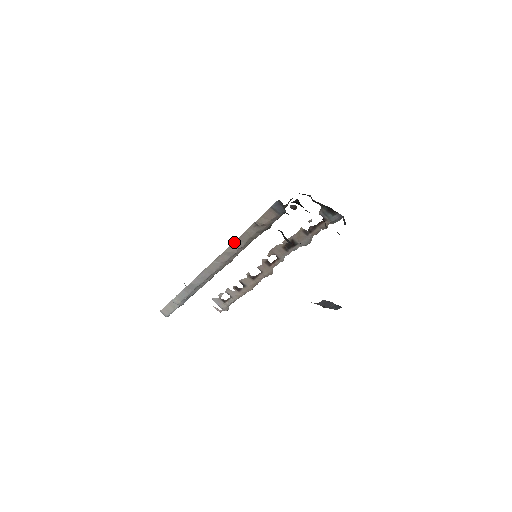
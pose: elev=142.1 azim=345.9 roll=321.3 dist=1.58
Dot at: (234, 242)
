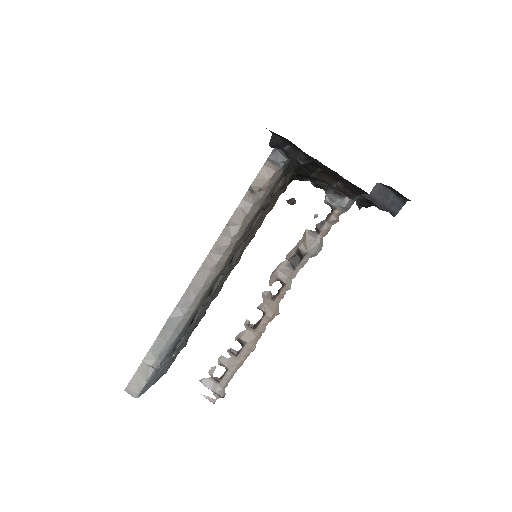
Dot at: (224, 229)
